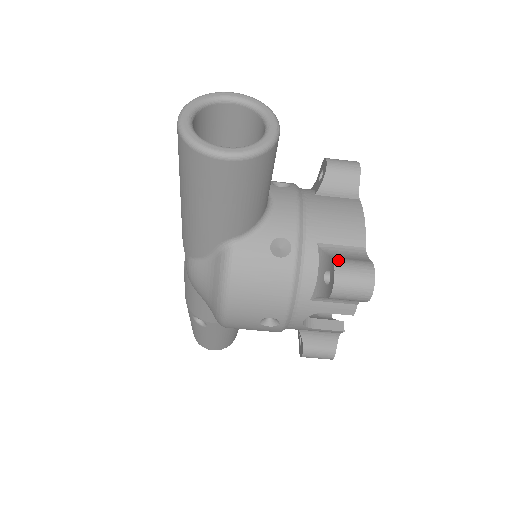
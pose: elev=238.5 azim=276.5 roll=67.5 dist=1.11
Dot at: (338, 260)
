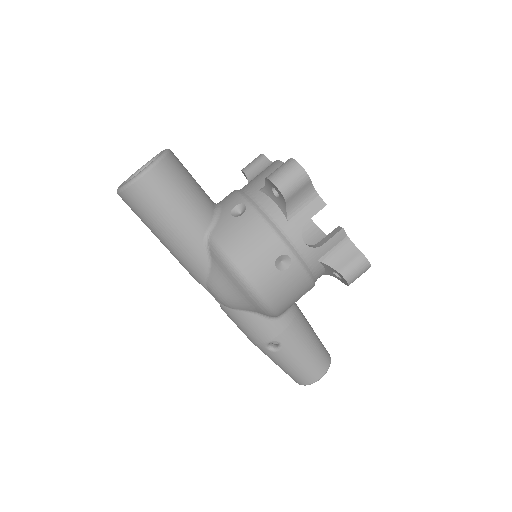
Dot at: (268, 176)
